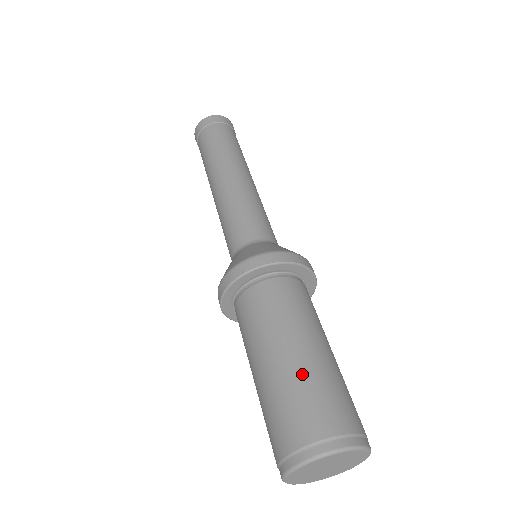
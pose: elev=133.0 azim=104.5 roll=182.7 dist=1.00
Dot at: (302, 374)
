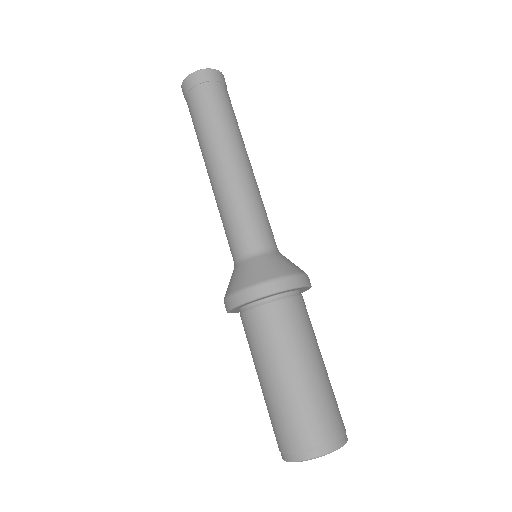
Dot at: (299, 395)
